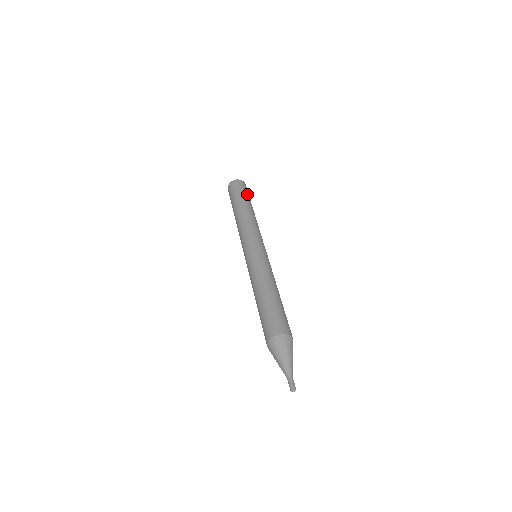
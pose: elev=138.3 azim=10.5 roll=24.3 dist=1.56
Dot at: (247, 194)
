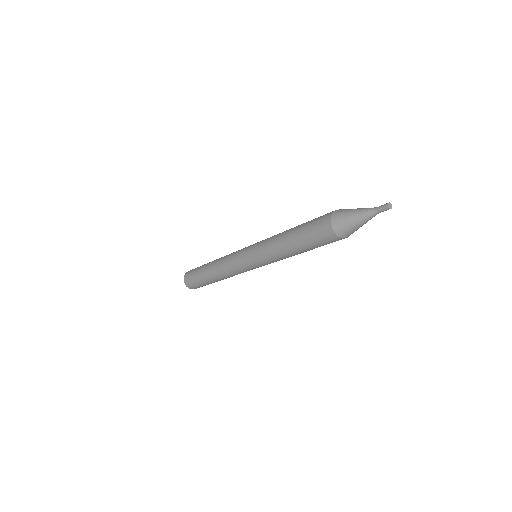
Dot at: occluded
